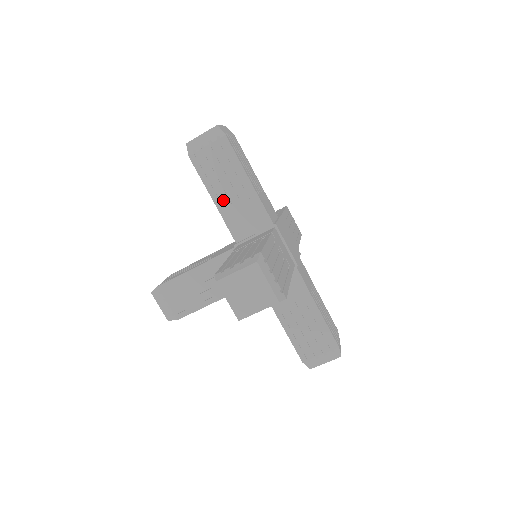
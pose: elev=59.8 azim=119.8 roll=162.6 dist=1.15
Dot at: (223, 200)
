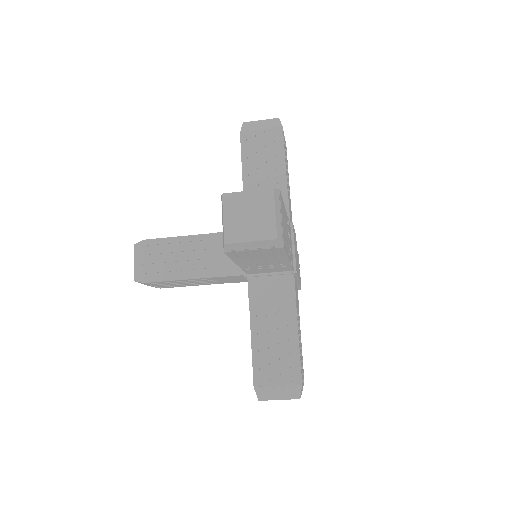
Dot at: (249, 265)
